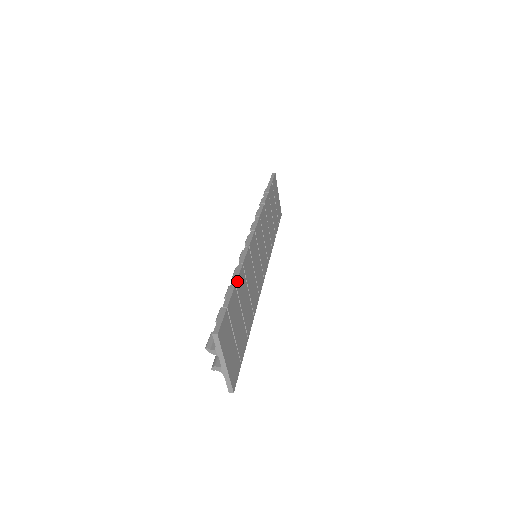
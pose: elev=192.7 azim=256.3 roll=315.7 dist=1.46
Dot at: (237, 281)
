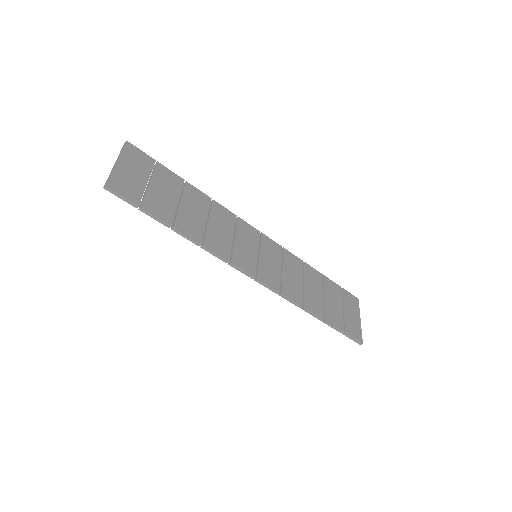
Dot at: (191, 186)
